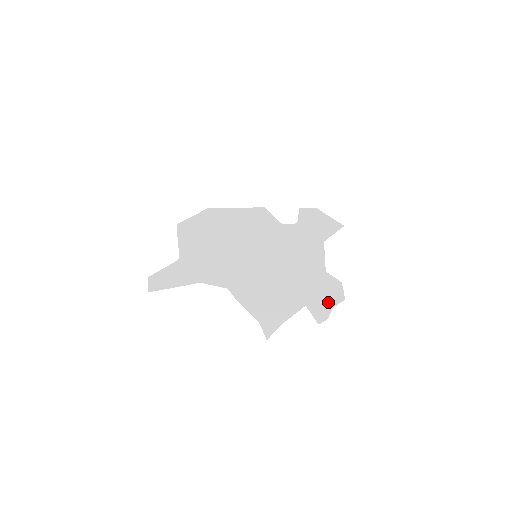
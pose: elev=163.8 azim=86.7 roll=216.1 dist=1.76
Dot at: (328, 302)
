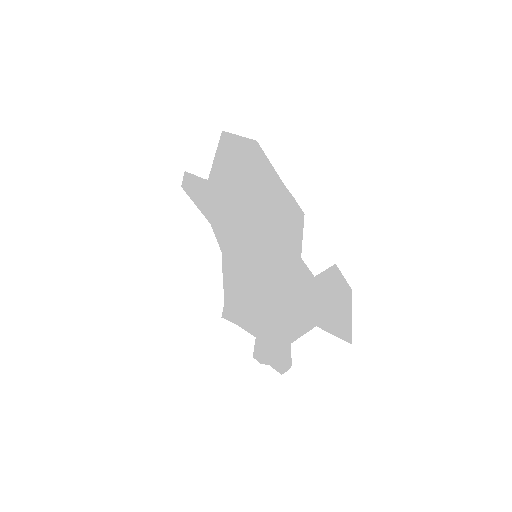
Dot at: (270, 359)
